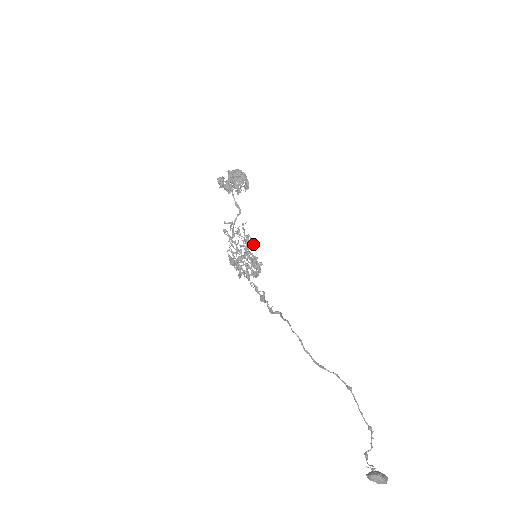
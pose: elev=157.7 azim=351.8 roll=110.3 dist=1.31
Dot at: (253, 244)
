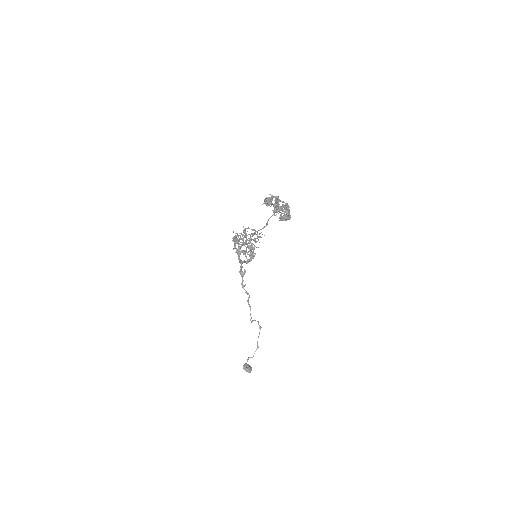
Dot at: occluded
